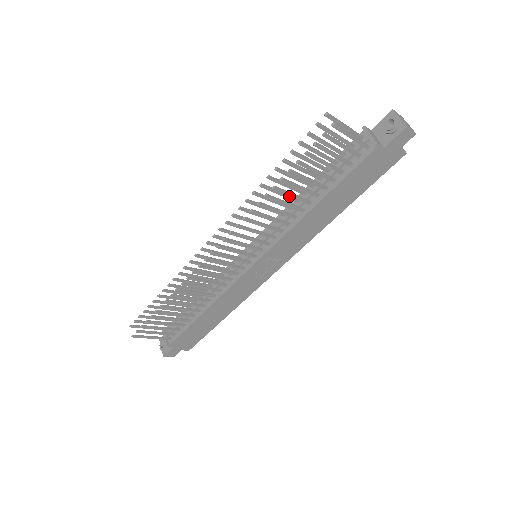
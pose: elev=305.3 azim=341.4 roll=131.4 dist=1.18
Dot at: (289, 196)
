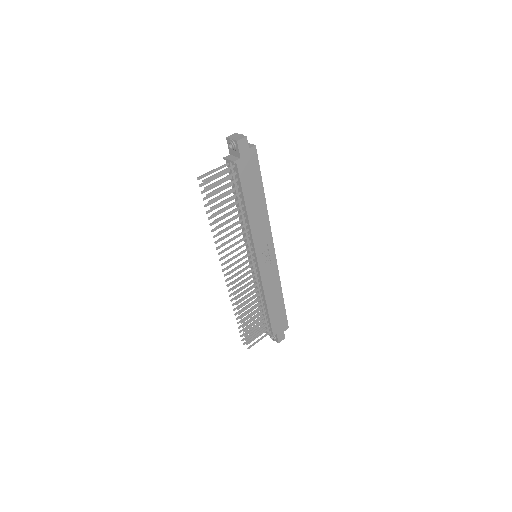
Dot at: occluded
